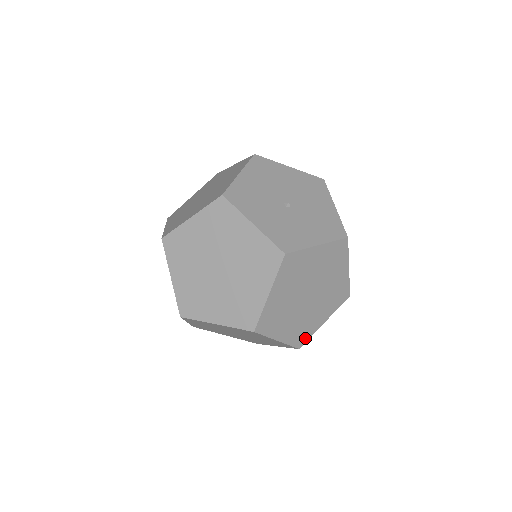
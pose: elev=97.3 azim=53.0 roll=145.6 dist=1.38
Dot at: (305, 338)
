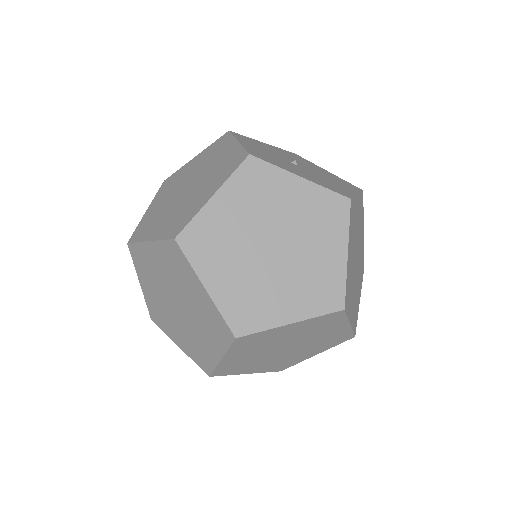
Dot at: (251, 325)
